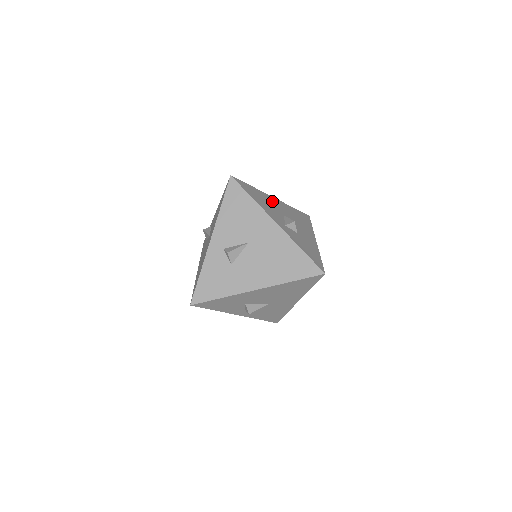
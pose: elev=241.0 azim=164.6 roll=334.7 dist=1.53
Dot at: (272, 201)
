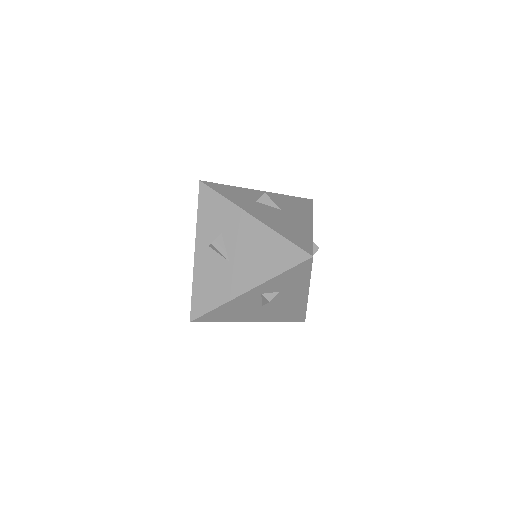
Dot at: occluded
